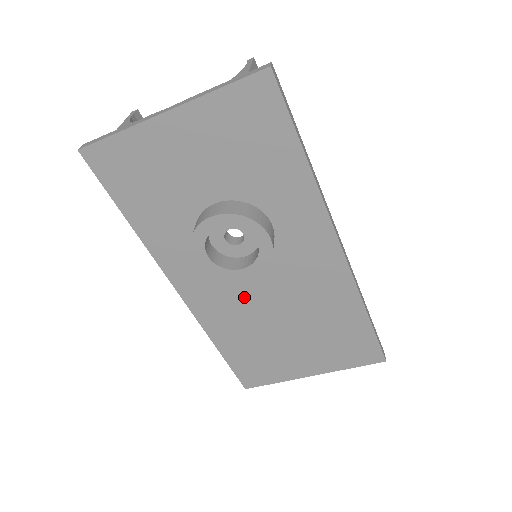
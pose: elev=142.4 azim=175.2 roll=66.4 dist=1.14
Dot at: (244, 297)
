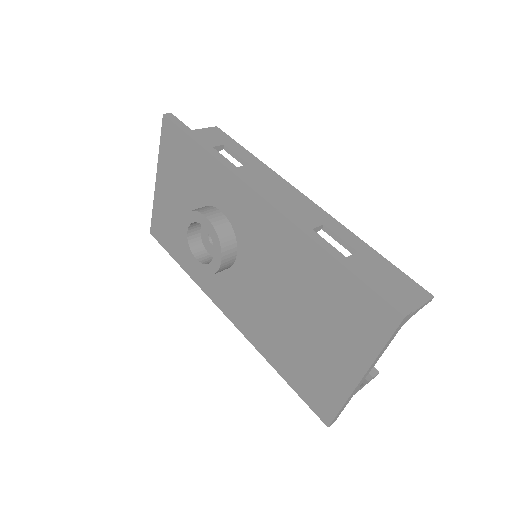
Dot at: (253, 295)
